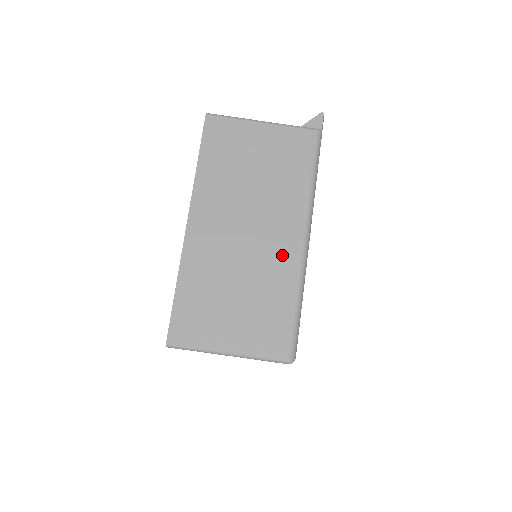
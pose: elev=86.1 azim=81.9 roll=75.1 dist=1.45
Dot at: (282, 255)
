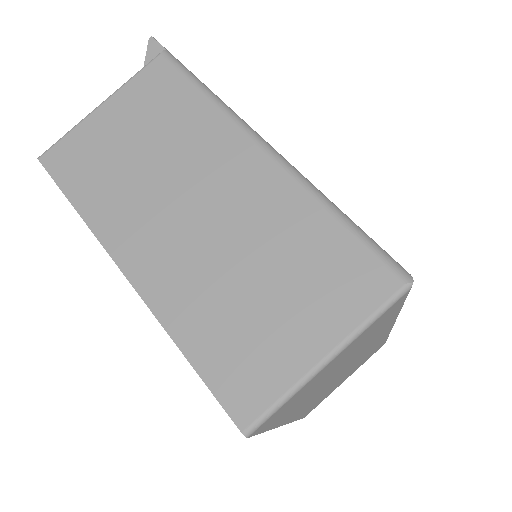
Dot at: (260, 189)
